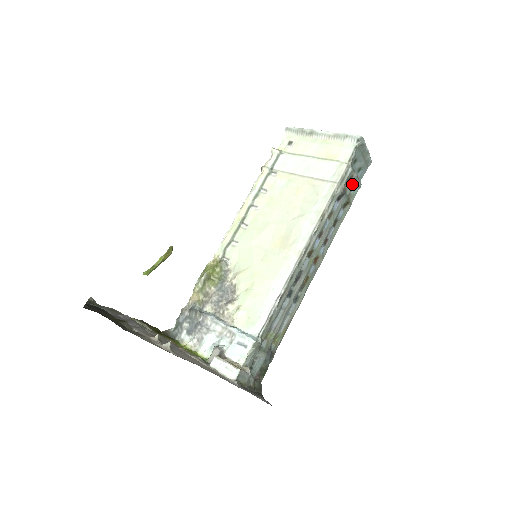
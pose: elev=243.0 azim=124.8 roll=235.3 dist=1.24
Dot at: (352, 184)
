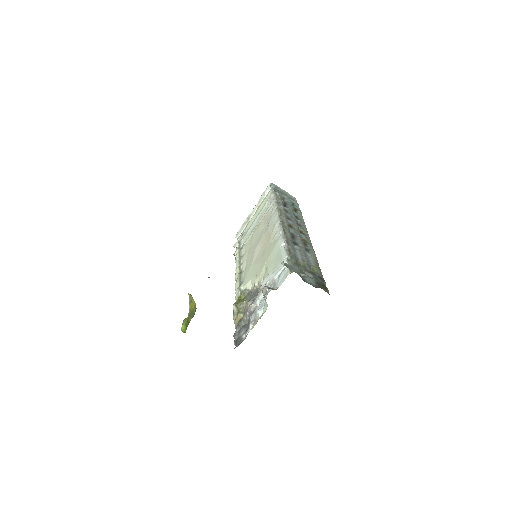
Dot at: occluded
